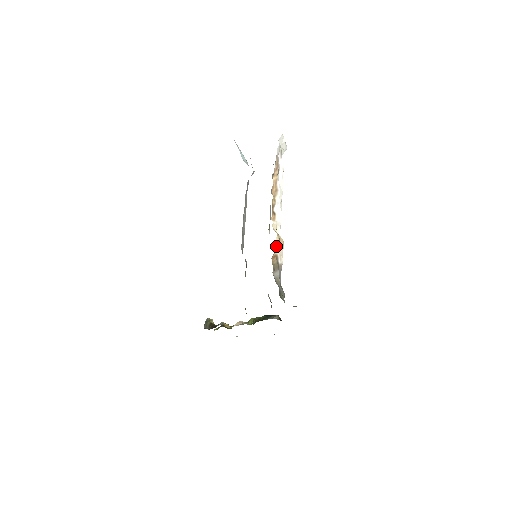
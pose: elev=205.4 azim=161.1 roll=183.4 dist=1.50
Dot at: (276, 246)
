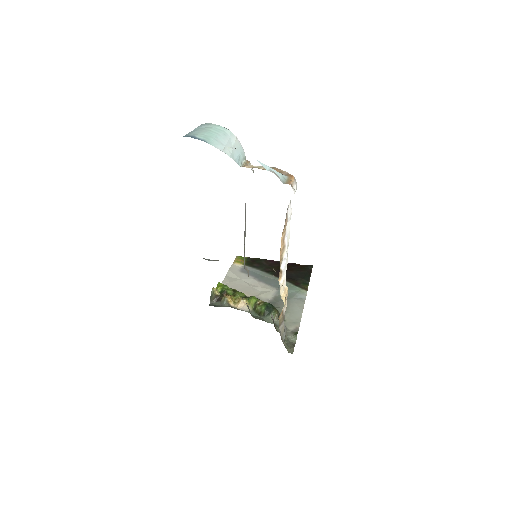
Dot at: occluded
